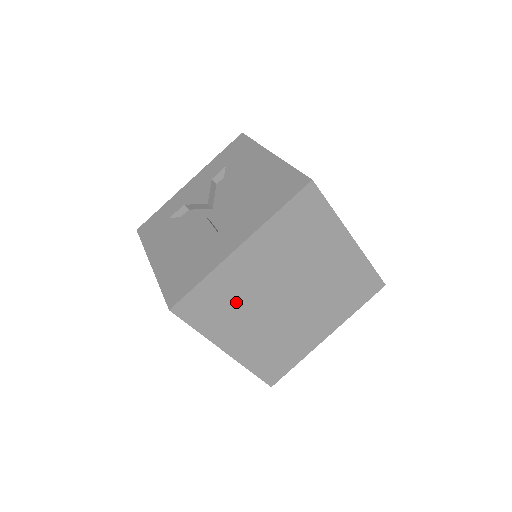
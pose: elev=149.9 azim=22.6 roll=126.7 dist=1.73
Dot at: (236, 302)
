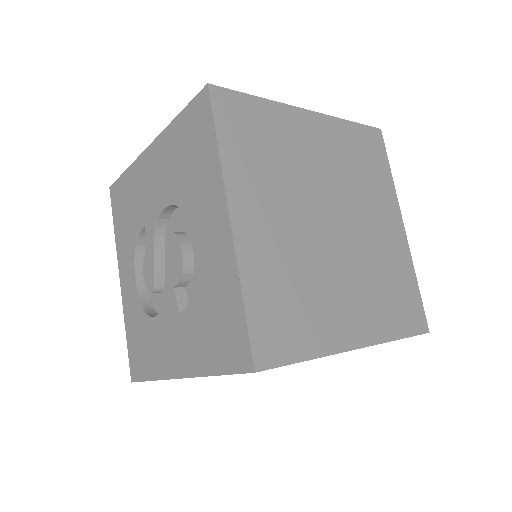
Dot at: (277, 162)
